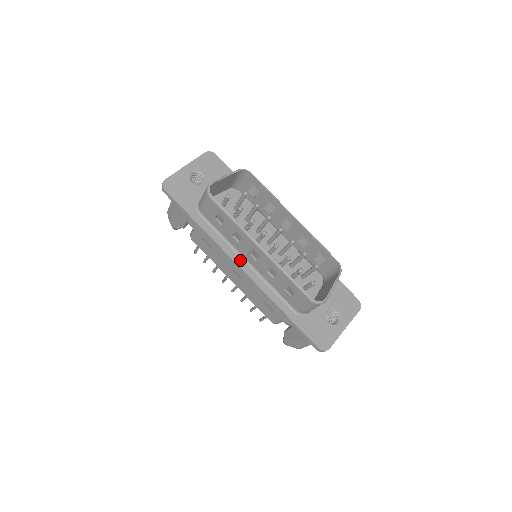
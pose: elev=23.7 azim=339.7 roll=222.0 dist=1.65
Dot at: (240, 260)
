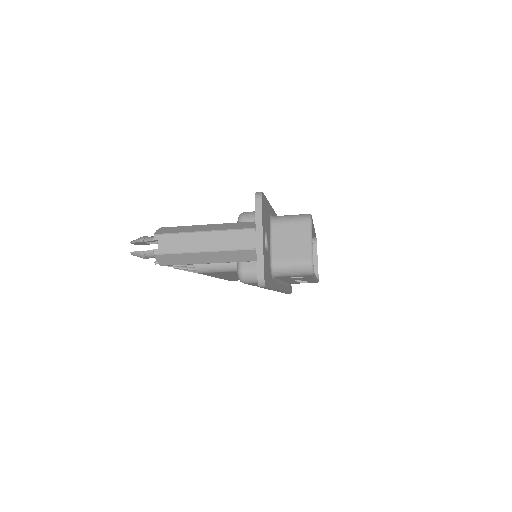
Dot at: occluded
